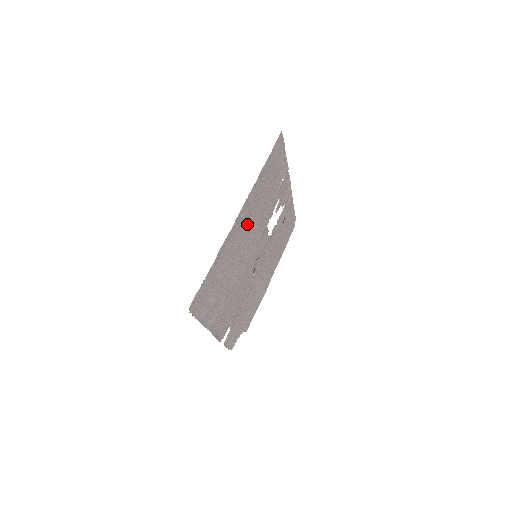
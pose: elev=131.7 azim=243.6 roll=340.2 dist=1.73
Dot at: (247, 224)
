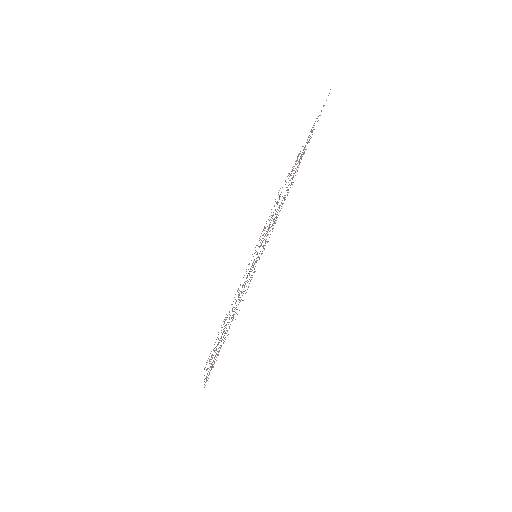
Dot at: occluded
